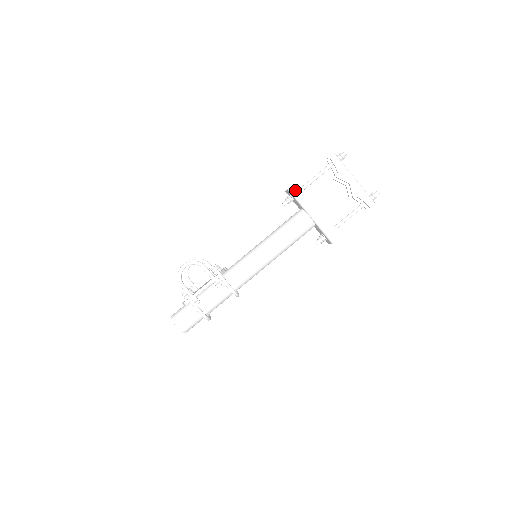
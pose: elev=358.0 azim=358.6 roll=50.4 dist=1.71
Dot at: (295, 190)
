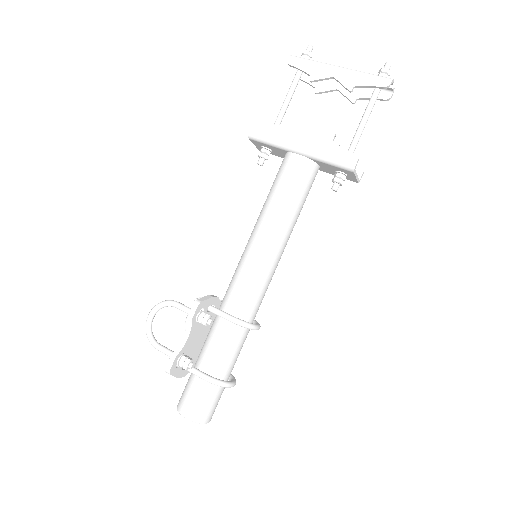
Dot at: (258, 132)
